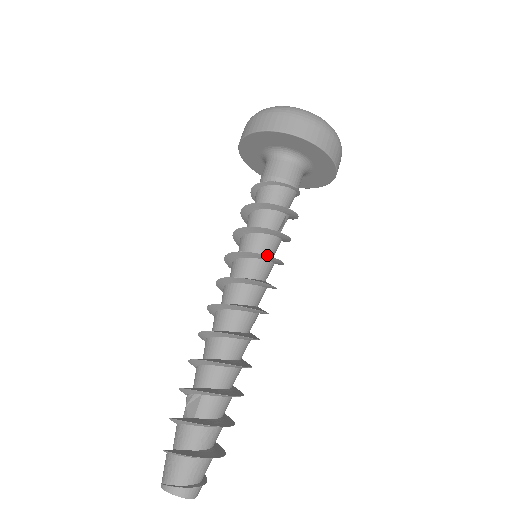
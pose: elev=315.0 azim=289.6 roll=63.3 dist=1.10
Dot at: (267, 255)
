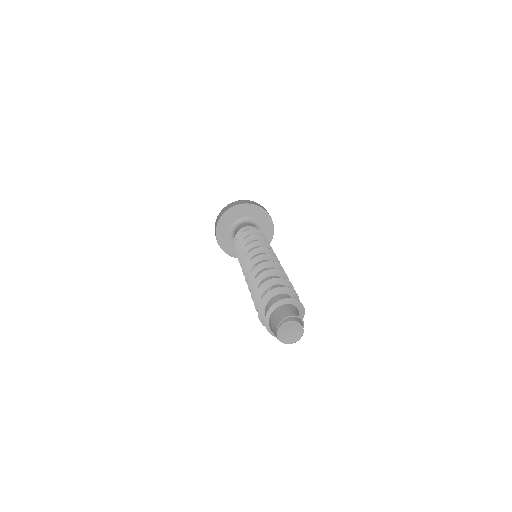
Dot at: (264, 244)
